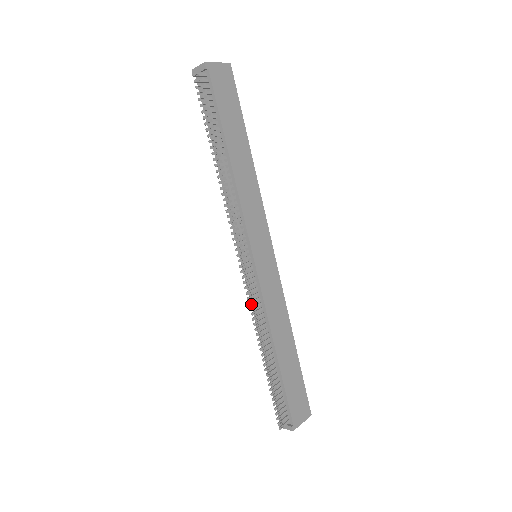
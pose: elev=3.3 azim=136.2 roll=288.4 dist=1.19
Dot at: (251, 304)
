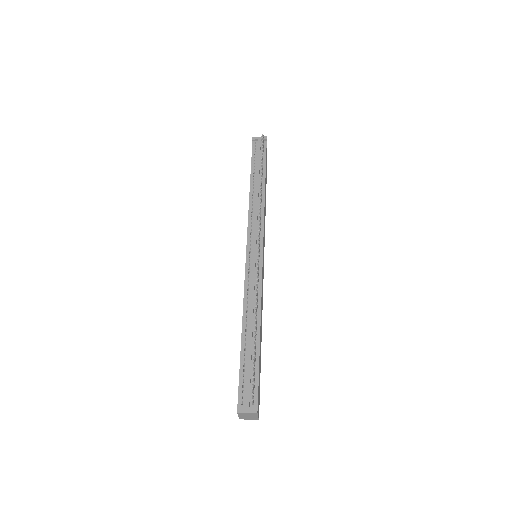
Dot at: (245, 286)
